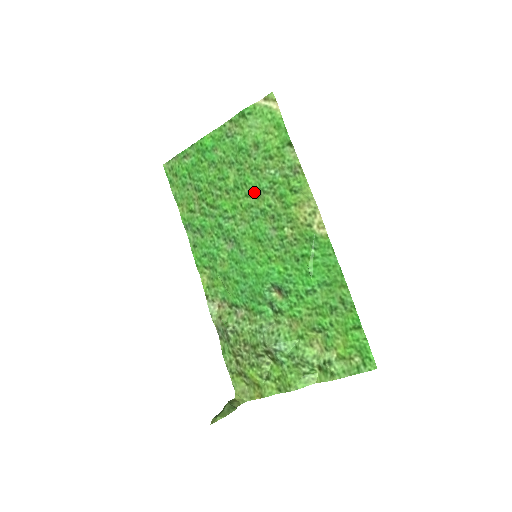
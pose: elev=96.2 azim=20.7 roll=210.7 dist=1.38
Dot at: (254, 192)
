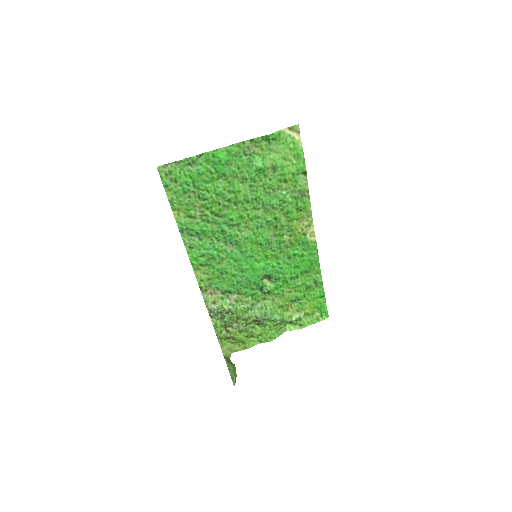
Dot at: (263, 206)
